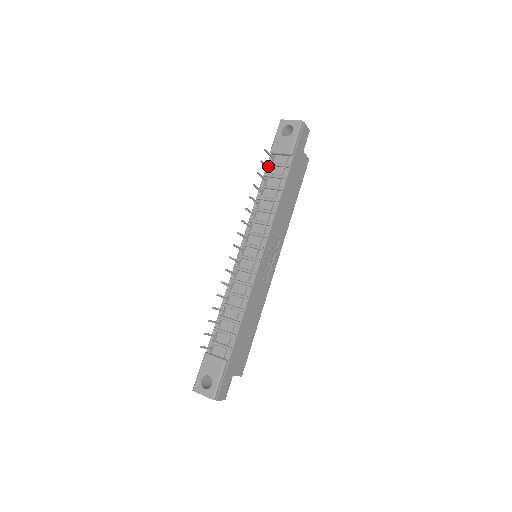
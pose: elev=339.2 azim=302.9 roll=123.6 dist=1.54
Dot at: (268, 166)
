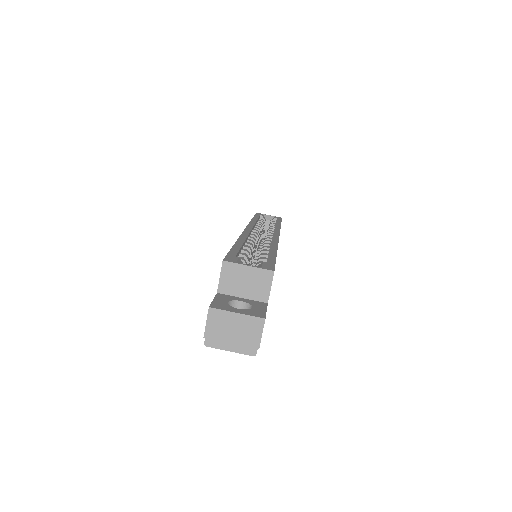
Dot at: occluded
